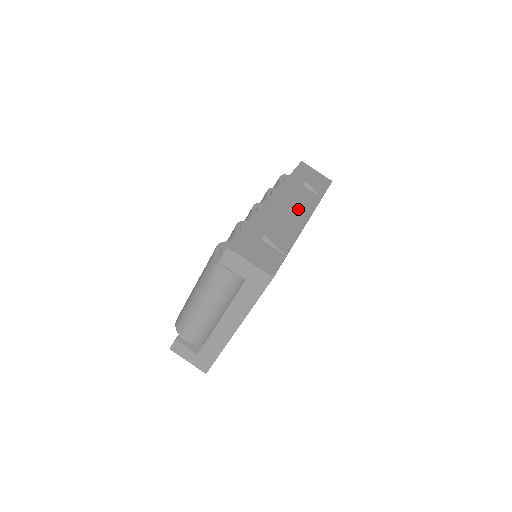
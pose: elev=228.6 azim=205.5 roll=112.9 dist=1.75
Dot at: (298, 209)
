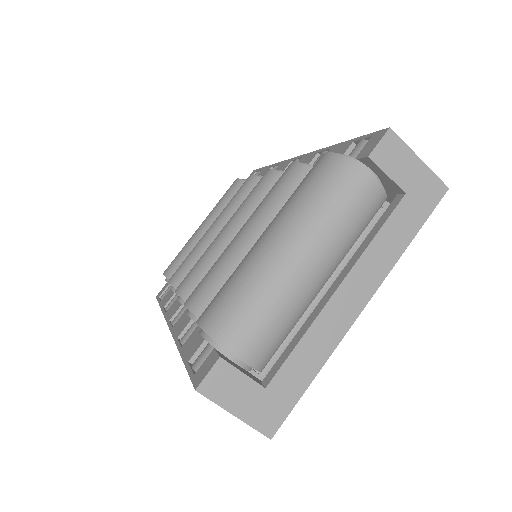
Dot at: occluded
